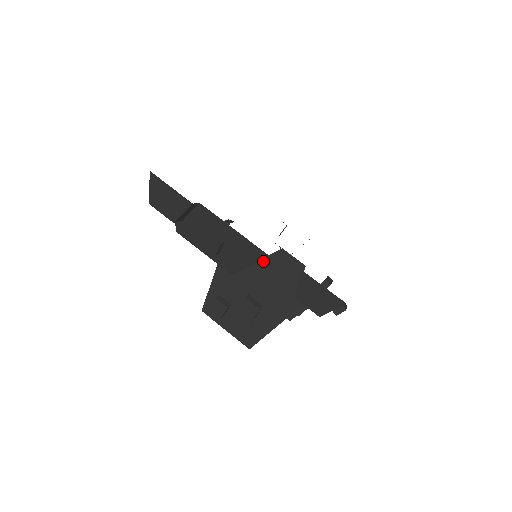
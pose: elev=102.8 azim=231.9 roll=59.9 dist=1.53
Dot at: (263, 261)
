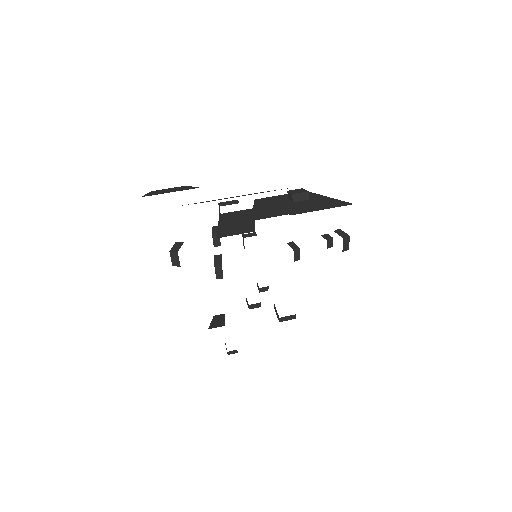
Dot at: occluded
